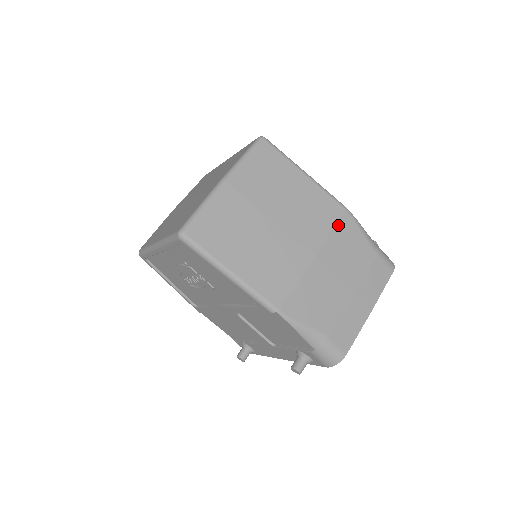
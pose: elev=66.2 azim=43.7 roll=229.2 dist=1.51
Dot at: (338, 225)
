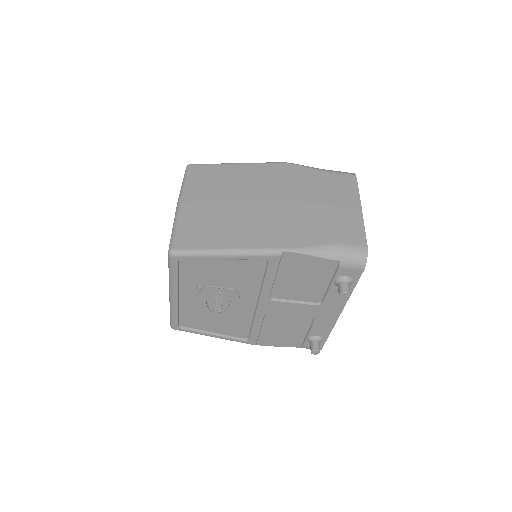
Dot at: (285, 174)
